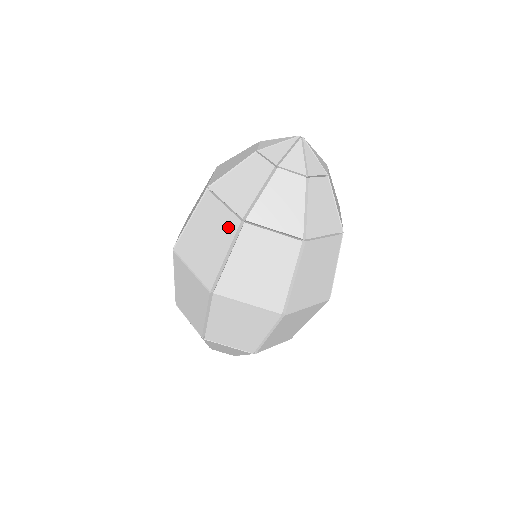
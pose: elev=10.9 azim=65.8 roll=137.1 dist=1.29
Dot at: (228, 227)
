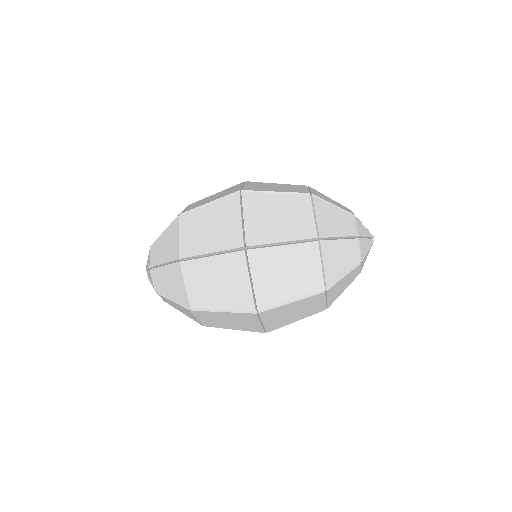
Dot at: (304, 230)
